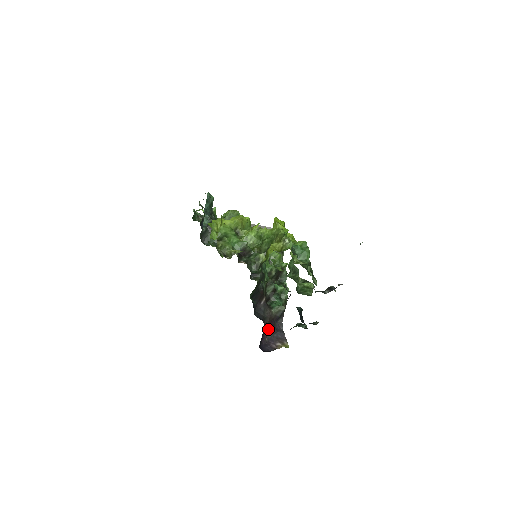
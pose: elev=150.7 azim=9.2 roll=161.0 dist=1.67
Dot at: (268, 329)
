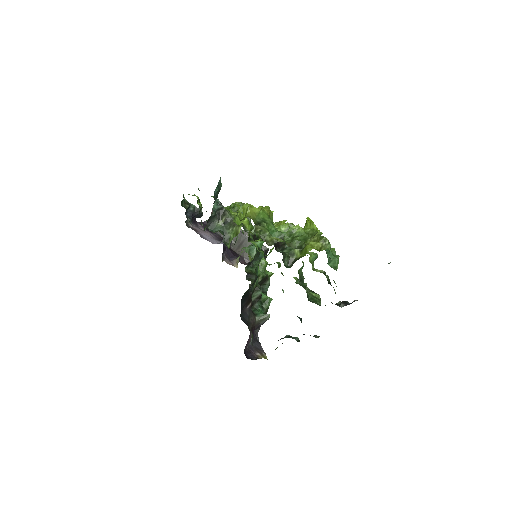
Dot at: (251, 336)
